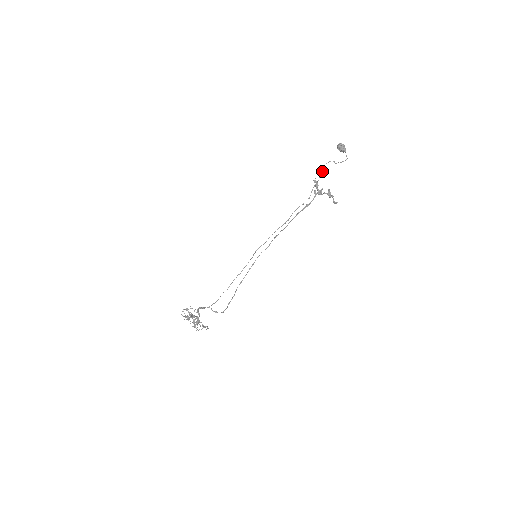
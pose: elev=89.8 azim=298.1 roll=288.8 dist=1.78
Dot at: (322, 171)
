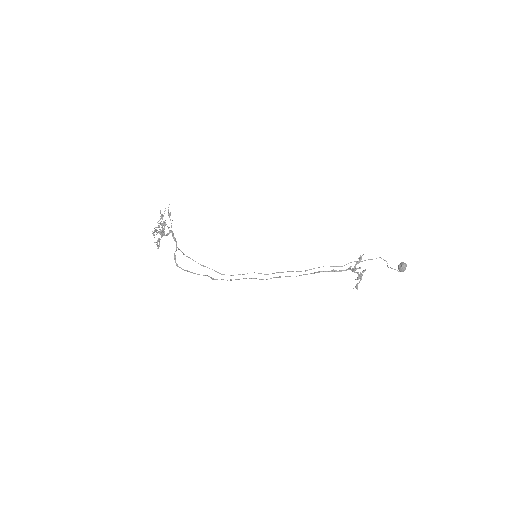
Dot at: occluded
